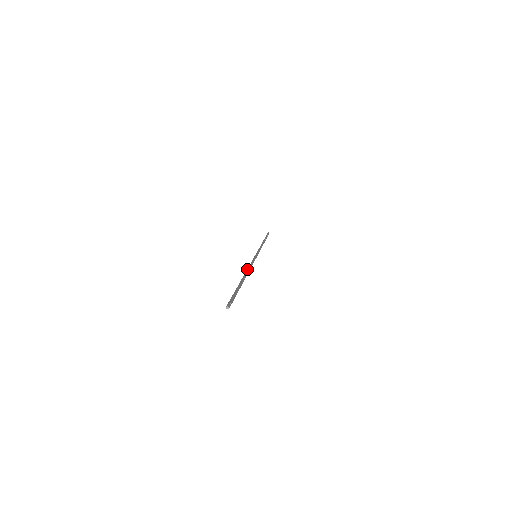
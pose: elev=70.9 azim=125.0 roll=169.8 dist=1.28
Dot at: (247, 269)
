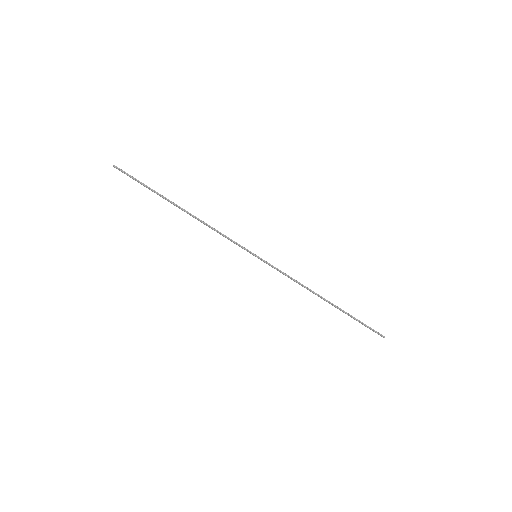
Dot at: (204, 224)
